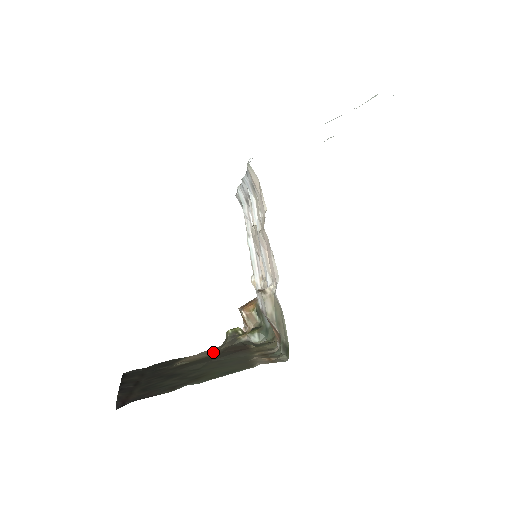
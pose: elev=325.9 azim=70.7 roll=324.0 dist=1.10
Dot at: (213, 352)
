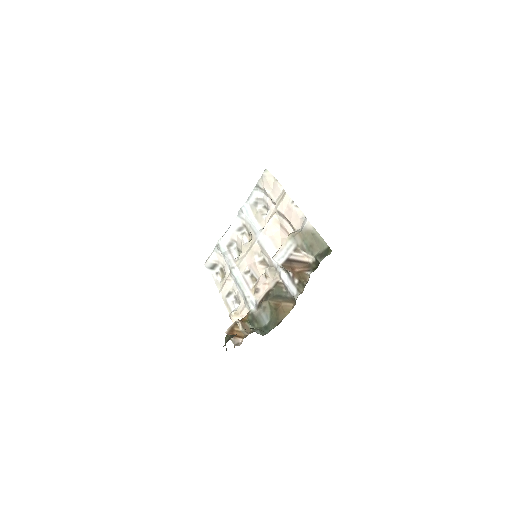
Dot at: occluded
